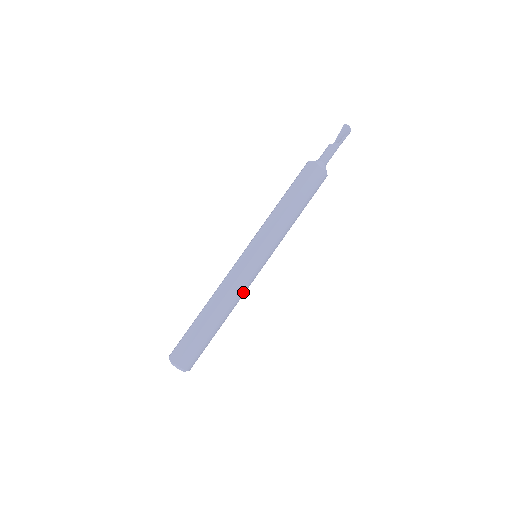
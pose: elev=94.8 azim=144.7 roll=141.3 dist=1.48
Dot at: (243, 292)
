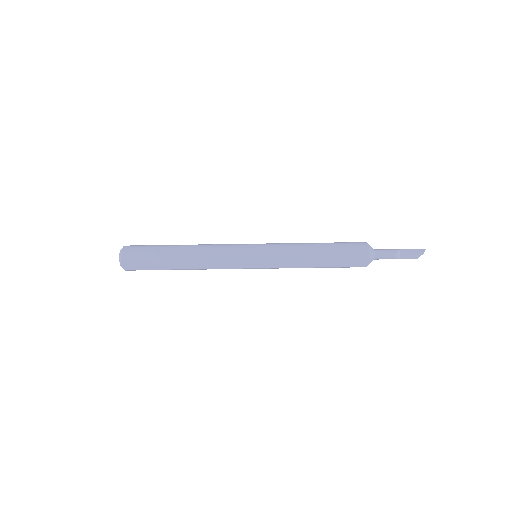
Dot at: occluded
